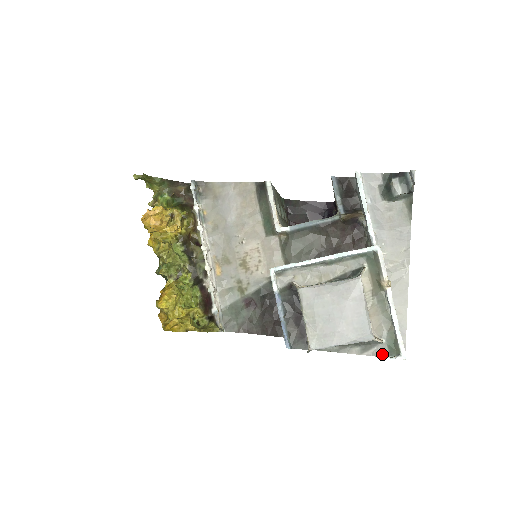
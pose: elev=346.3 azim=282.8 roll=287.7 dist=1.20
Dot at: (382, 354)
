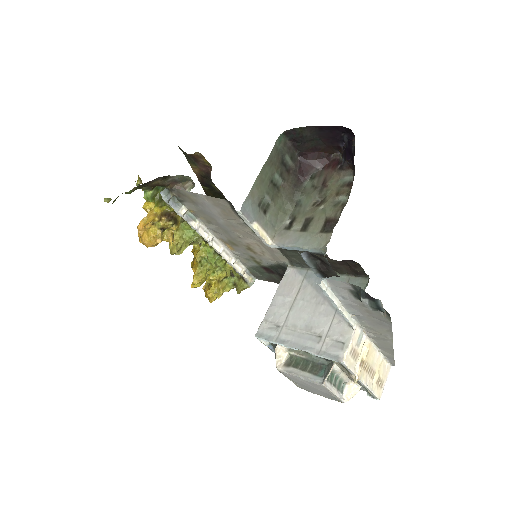
Dot at: occluded
